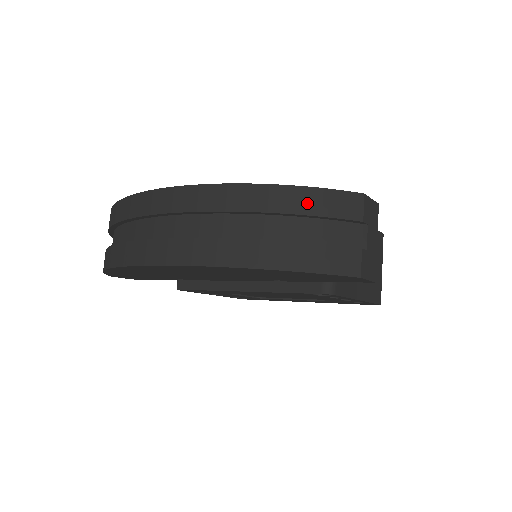
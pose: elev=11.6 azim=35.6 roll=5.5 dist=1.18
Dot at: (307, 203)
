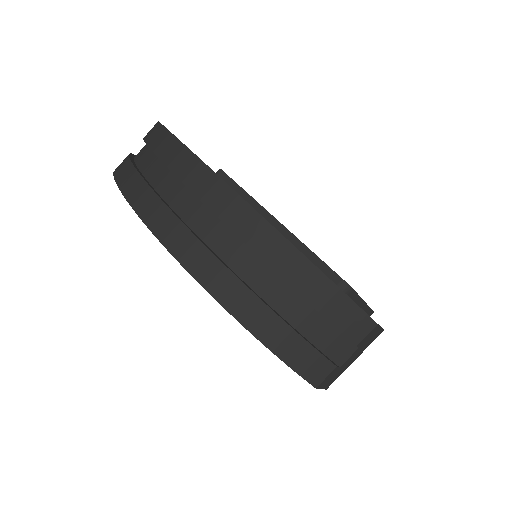
Dot at: (324, 299)
